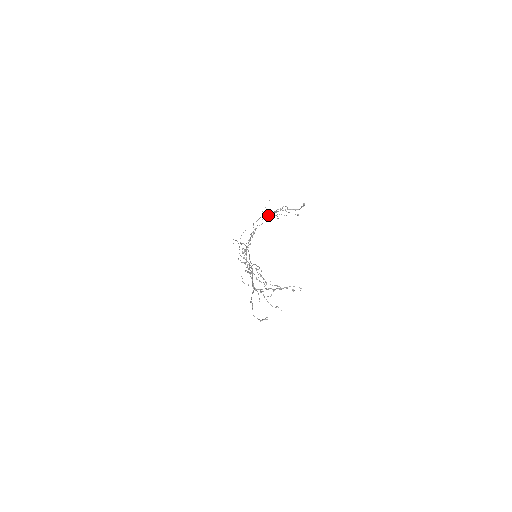
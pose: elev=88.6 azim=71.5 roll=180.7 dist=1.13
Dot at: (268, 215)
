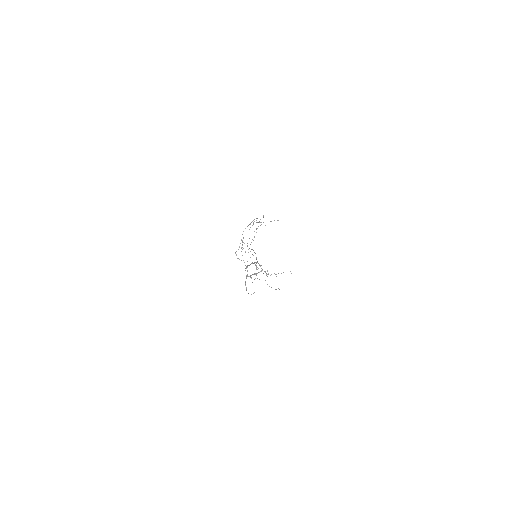
Dot at: (247, 226)
